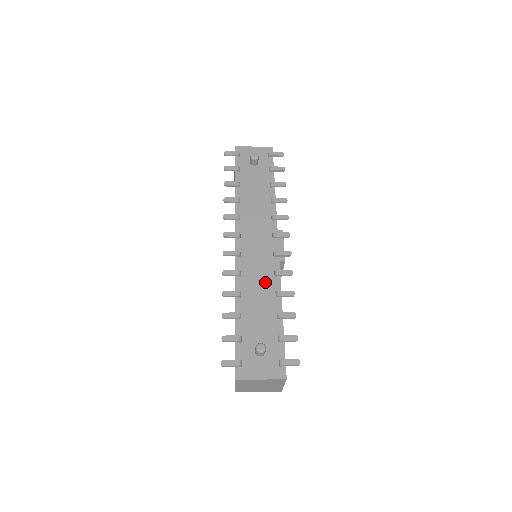
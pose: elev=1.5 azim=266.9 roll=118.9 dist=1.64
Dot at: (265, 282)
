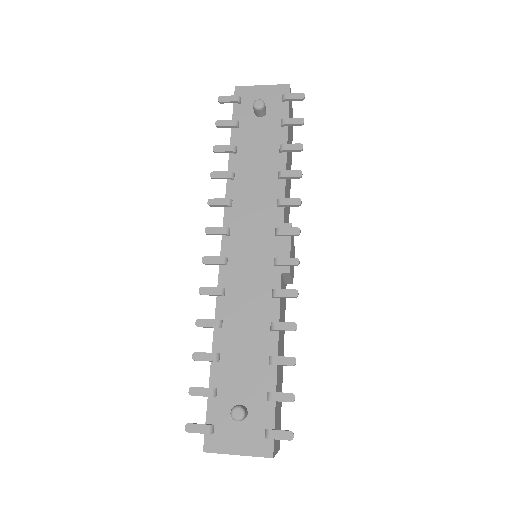
Dot at: (257, 306)
